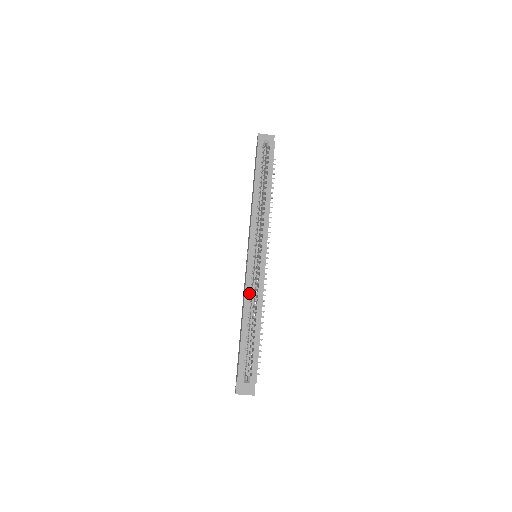
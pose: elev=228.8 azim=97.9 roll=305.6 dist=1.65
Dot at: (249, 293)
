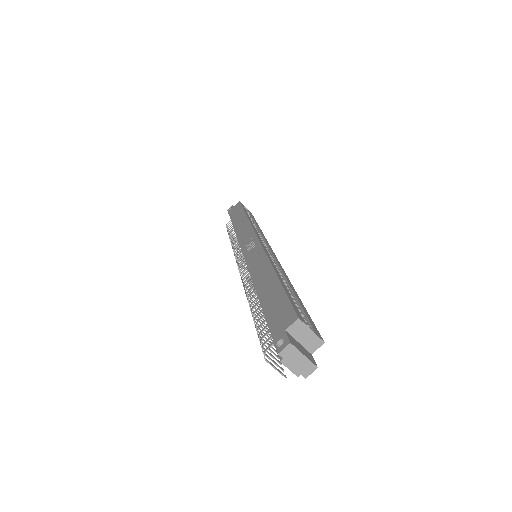
Dot at: occluded
